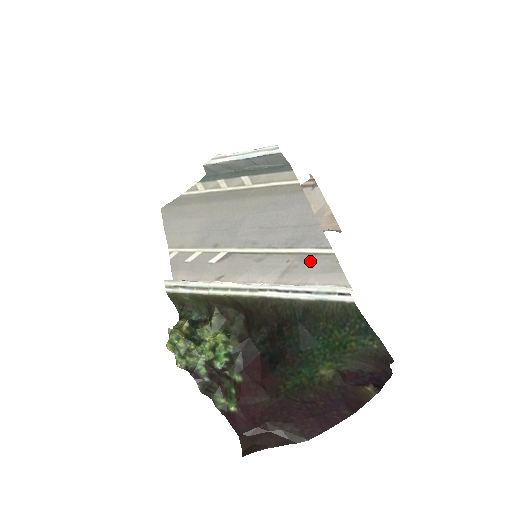
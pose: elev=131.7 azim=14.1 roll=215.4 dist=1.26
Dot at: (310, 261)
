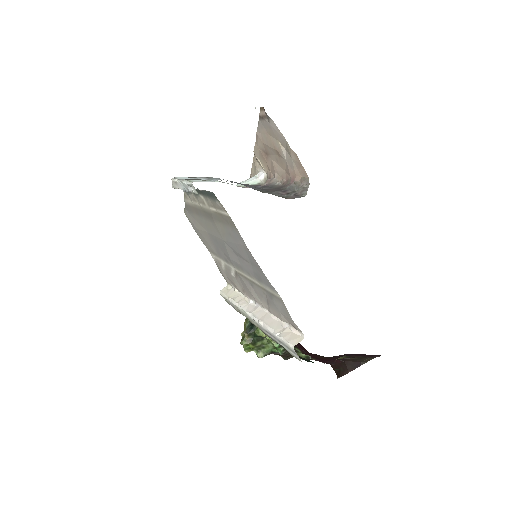
Dot at: (274, 300)
